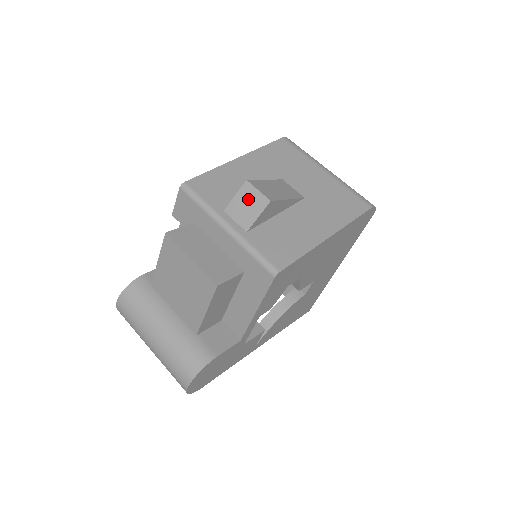
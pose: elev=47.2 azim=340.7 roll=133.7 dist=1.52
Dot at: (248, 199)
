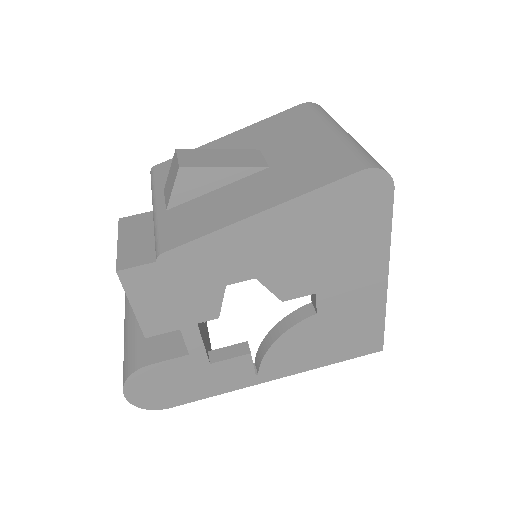
Dot at: (172, 171)
